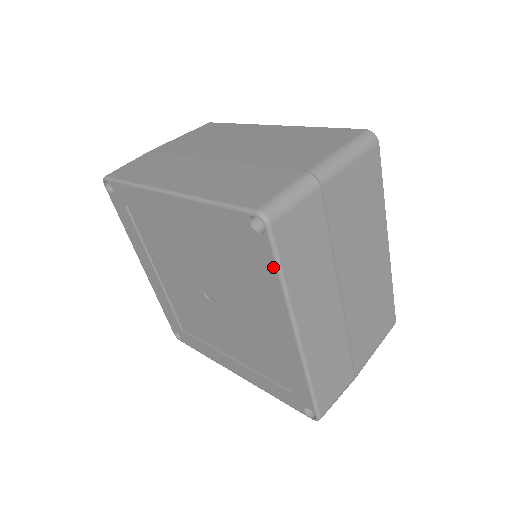
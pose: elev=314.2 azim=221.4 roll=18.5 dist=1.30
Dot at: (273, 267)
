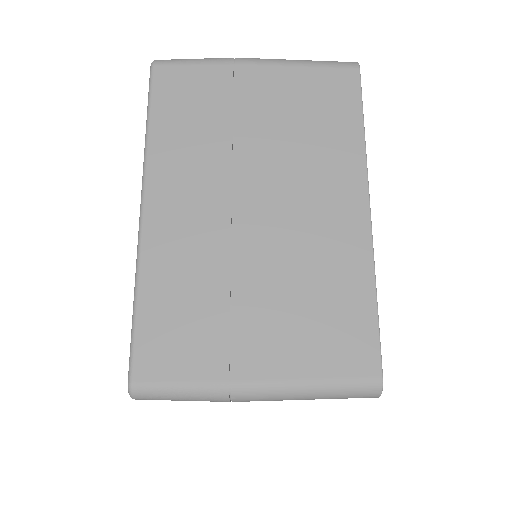
Dot at: occluded
